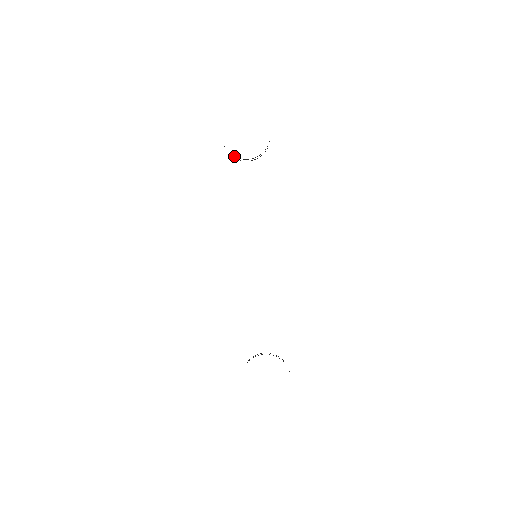
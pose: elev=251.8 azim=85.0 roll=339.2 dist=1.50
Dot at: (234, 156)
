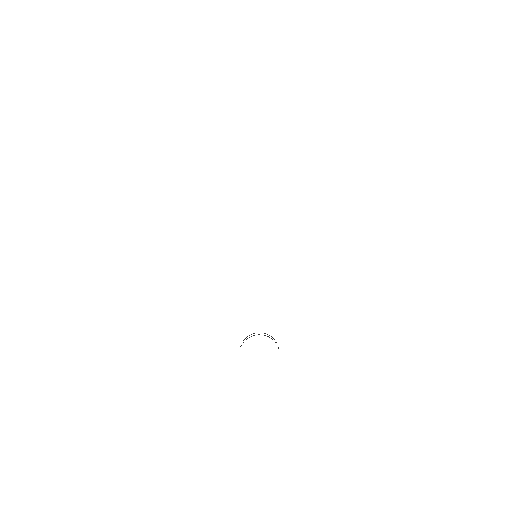
Dot at: occluded
